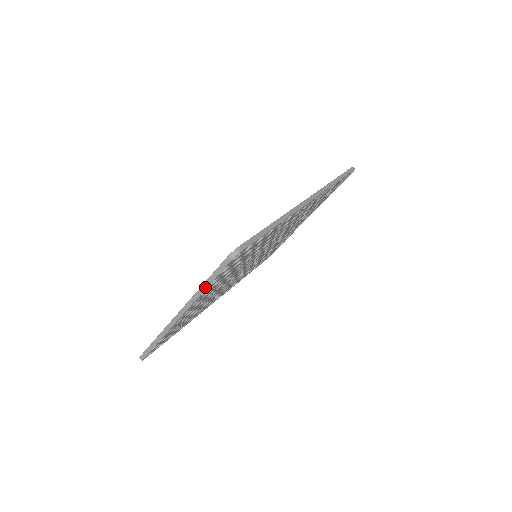
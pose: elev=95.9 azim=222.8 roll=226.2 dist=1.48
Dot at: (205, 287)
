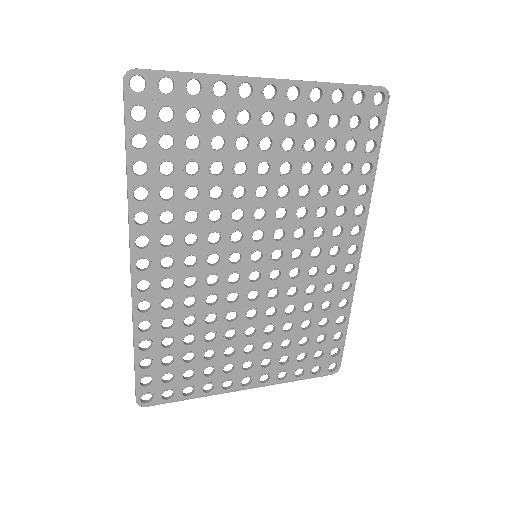
Dot at: (335, 83)
